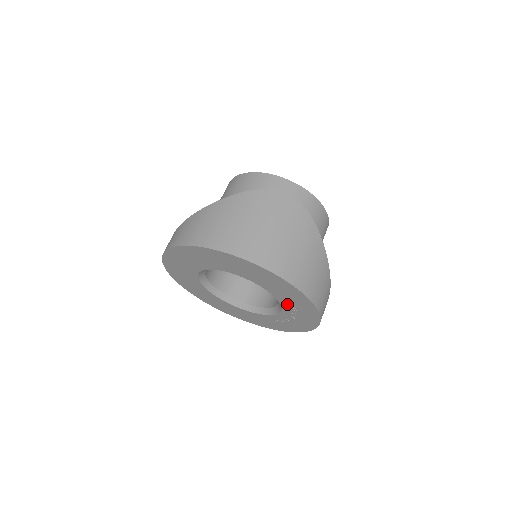
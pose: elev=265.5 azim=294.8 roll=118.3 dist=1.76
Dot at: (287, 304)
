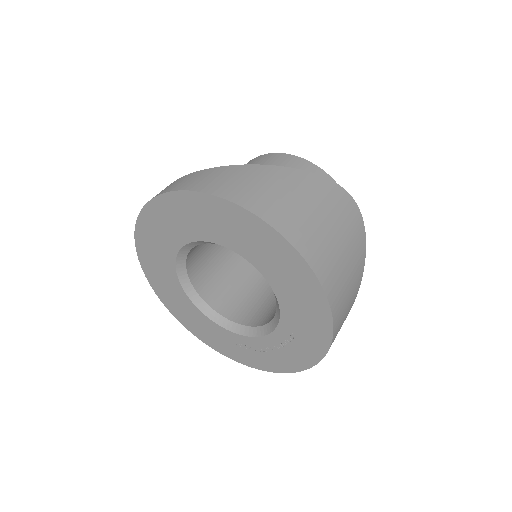
Dot at: (287, 331)
